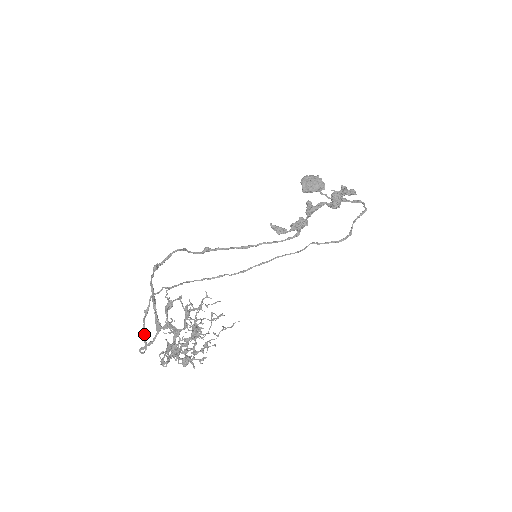
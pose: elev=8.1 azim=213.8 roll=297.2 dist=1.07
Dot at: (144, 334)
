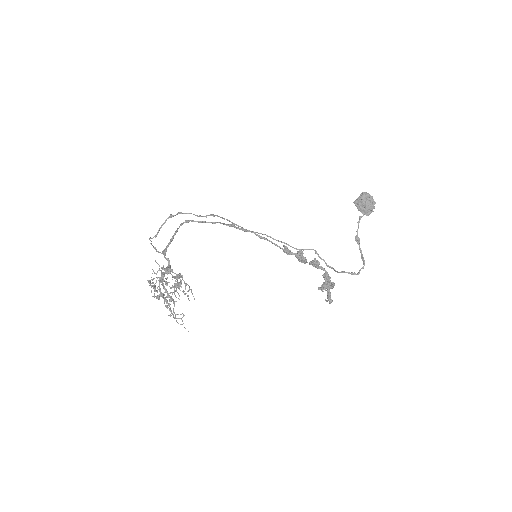
Dot at: (160, 228)
